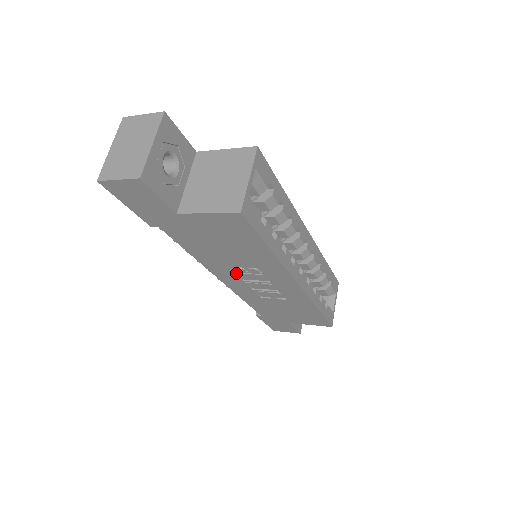
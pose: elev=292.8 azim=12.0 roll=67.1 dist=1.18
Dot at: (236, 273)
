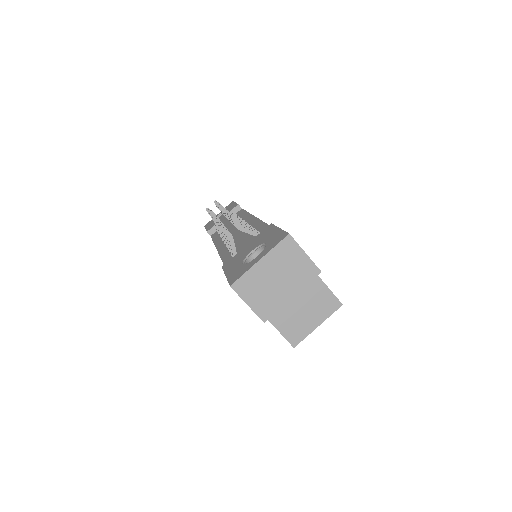
Dot at: occluded
